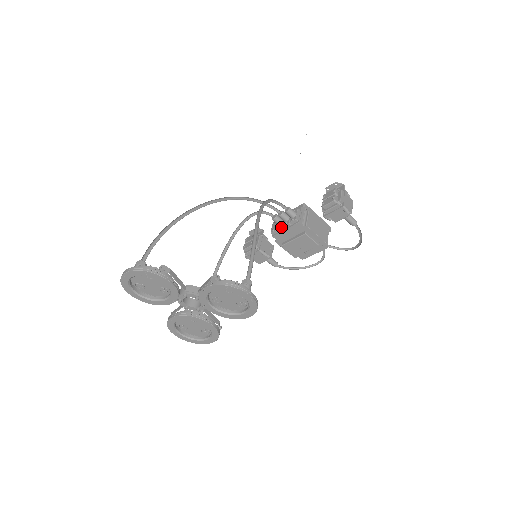
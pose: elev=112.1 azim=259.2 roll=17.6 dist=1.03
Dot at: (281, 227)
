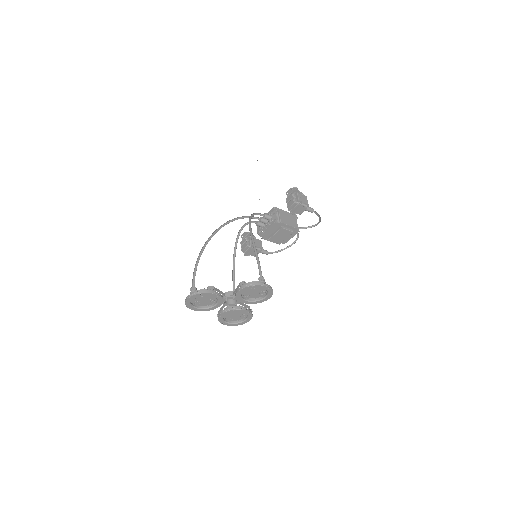
Dot at: (264, 228)
